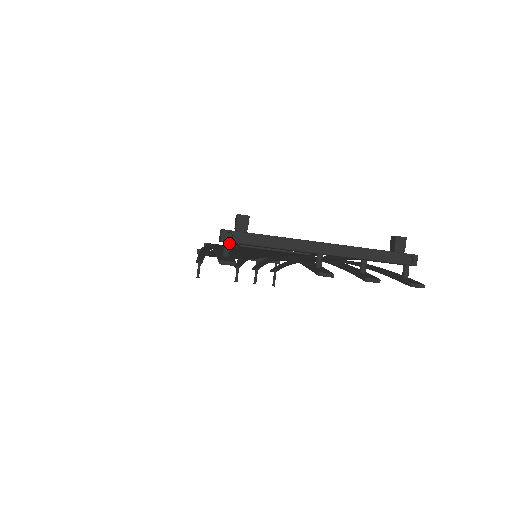
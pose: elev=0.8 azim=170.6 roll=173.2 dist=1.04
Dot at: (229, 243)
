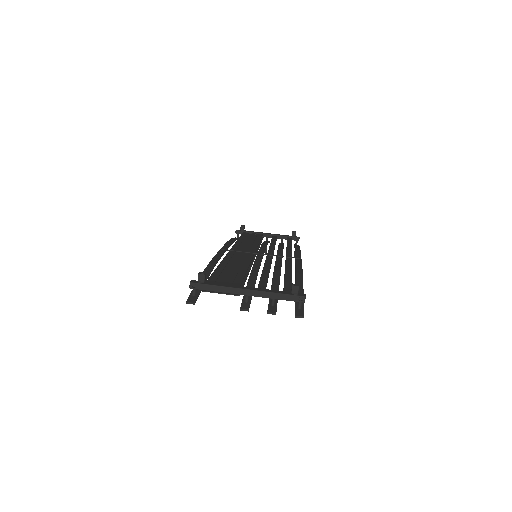
Dot at: (195, 289)
